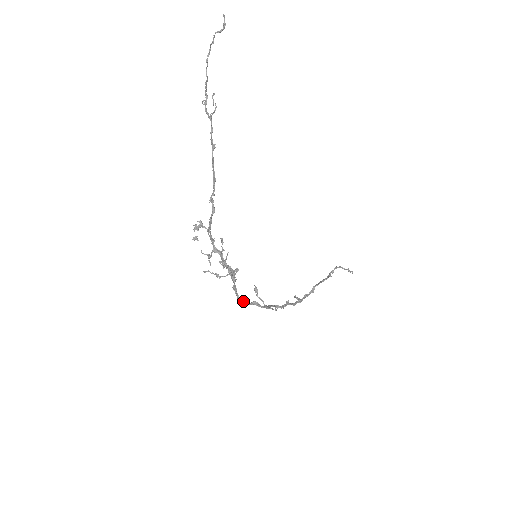
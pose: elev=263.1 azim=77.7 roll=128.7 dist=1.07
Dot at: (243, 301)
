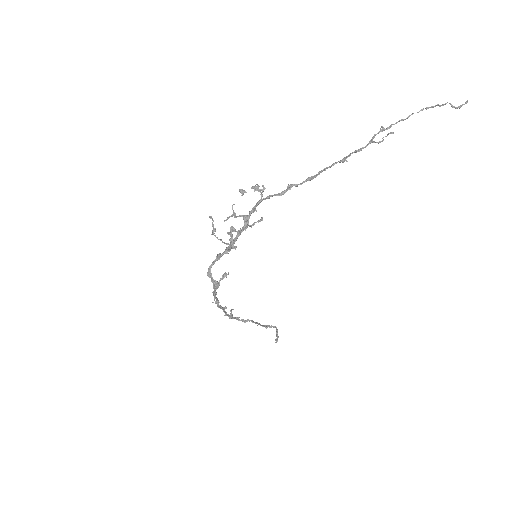
Dot at: occluded
